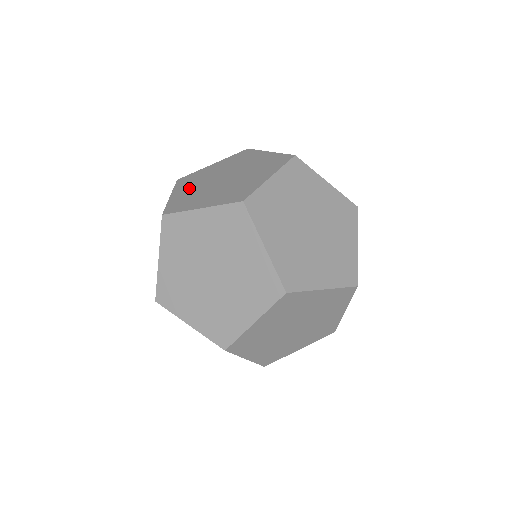
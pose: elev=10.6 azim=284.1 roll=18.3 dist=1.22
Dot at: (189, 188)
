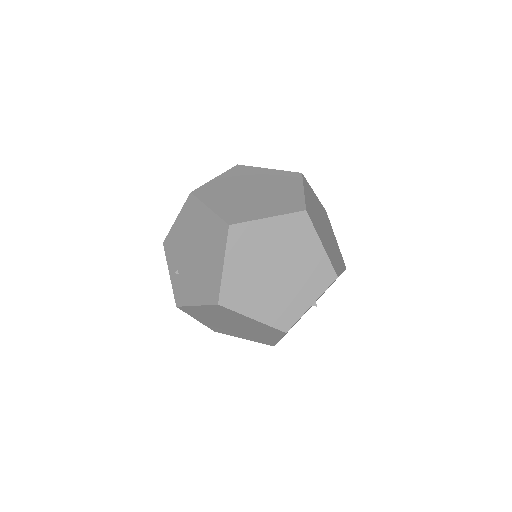
Dot at: (230, 181)
